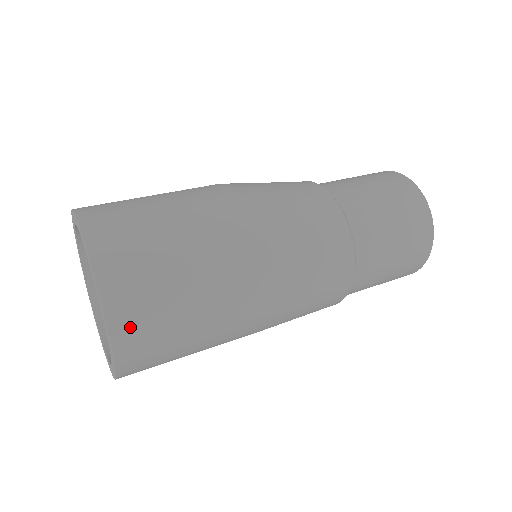
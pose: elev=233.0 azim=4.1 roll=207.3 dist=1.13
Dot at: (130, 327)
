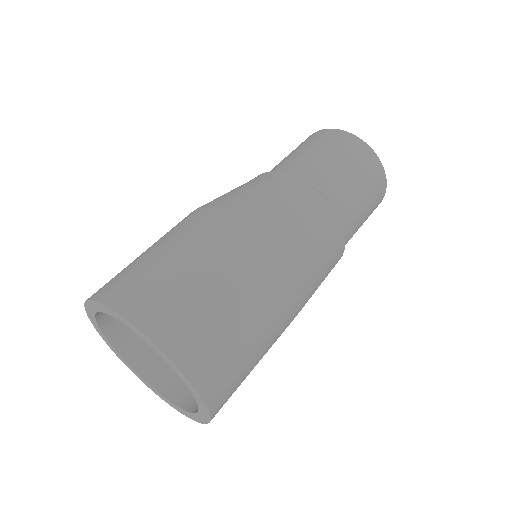
Dot at: occluded
